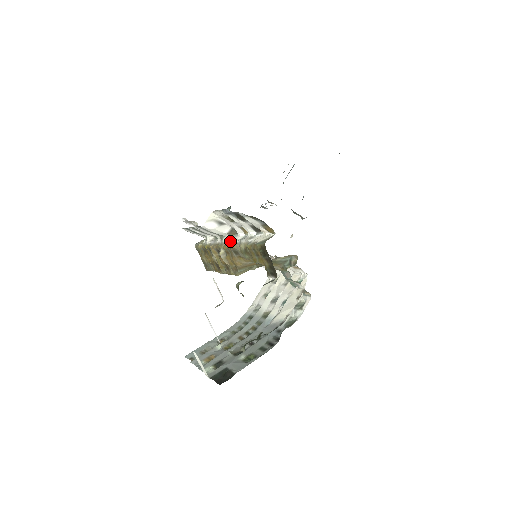
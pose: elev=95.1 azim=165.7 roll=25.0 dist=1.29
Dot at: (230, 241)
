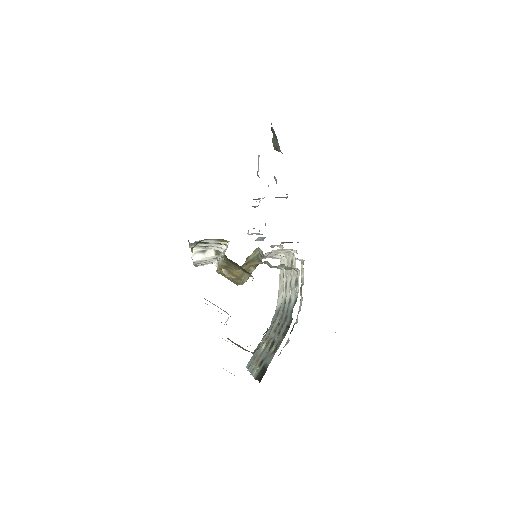
Dot at: (220, 260)
